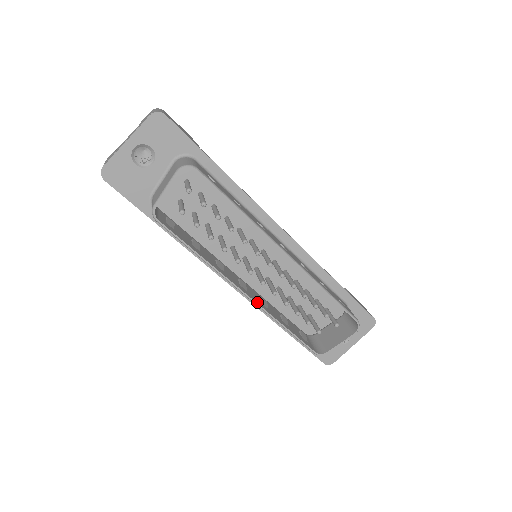
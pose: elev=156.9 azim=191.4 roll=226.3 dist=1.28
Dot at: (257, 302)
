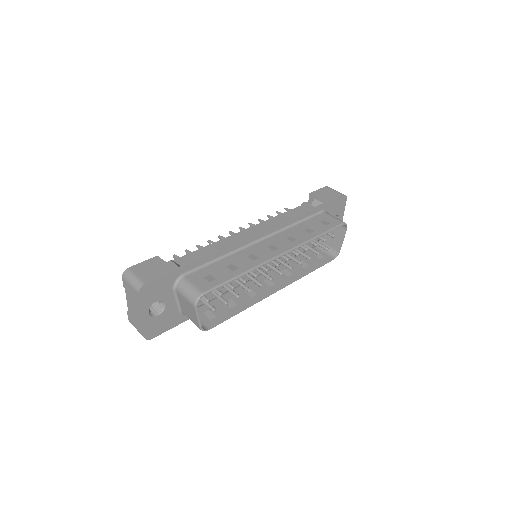
Dot at: (287, 283)
